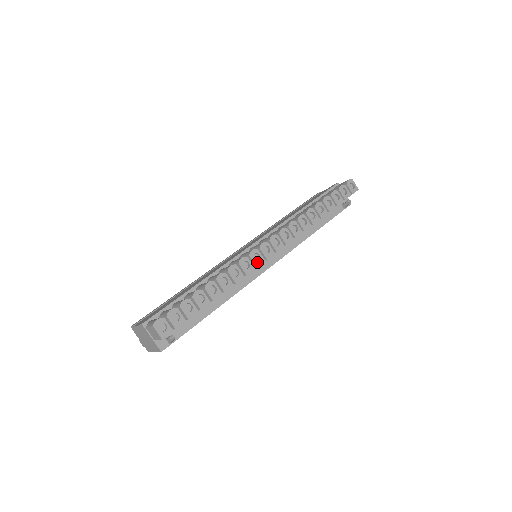
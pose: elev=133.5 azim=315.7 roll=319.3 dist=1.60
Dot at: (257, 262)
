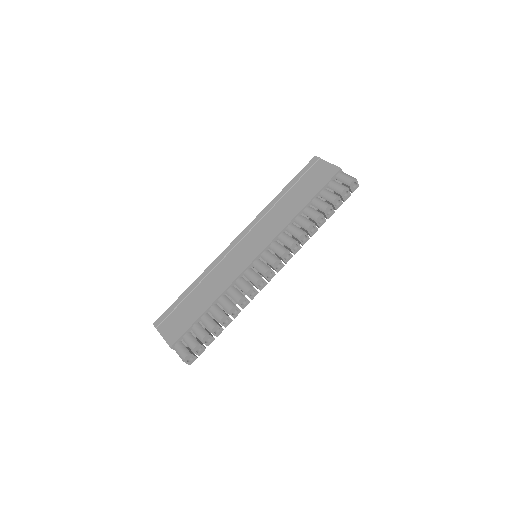
Dot at: (261, 287)
